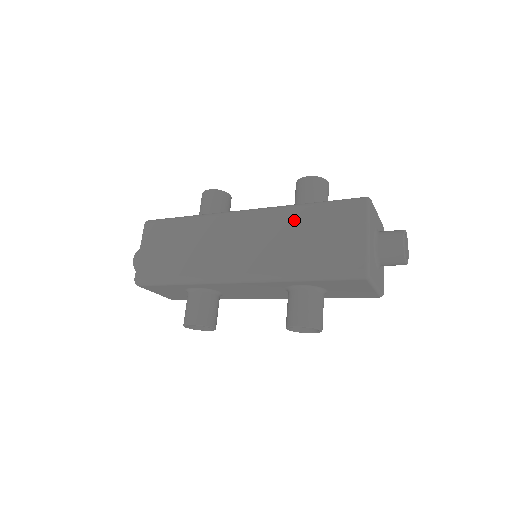
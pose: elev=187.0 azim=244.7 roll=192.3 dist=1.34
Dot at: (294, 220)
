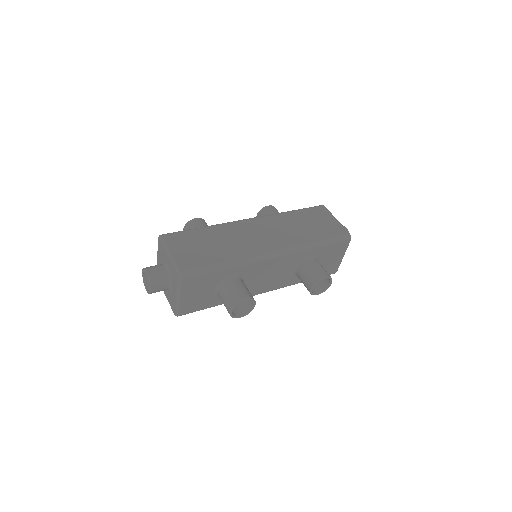
Dot at: (290, 218)
